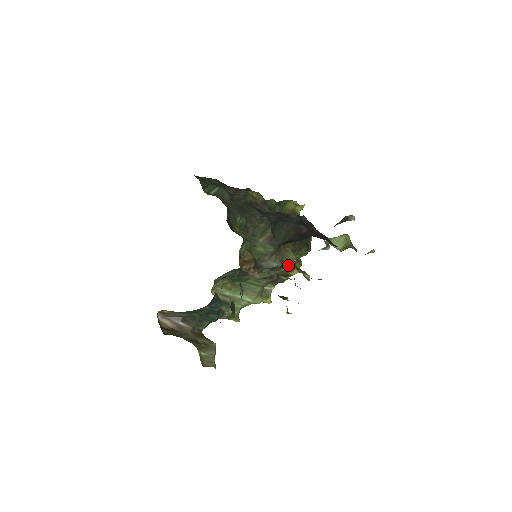
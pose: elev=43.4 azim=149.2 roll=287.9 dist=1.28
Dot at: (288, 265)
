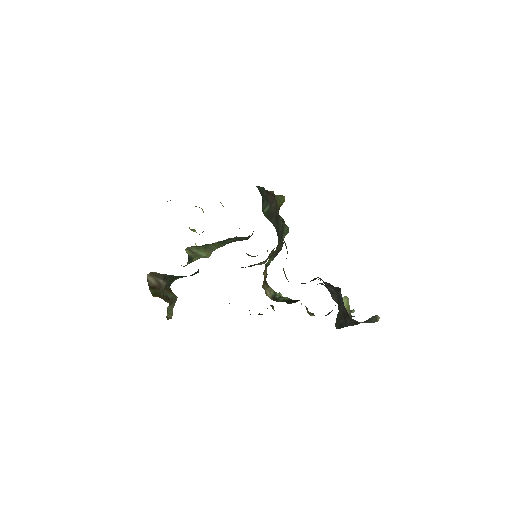
Dot at: occluded
